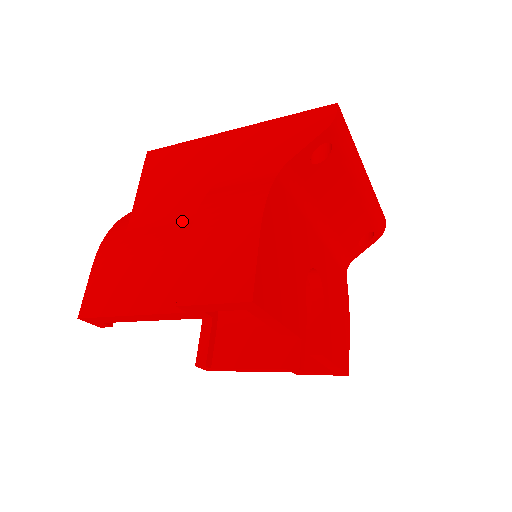
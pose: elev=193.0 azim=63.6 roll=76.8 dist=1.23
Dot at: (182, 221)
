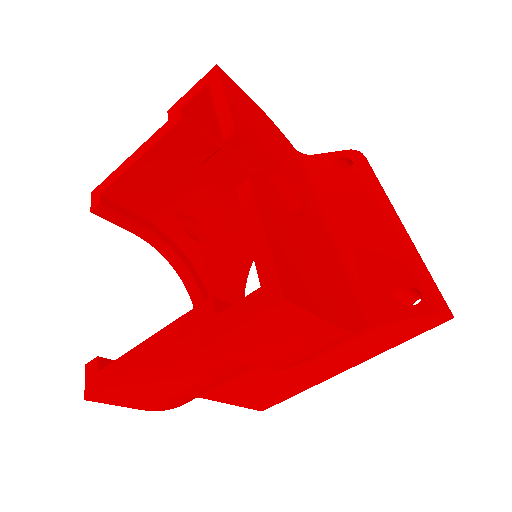
Dot at: occluded
